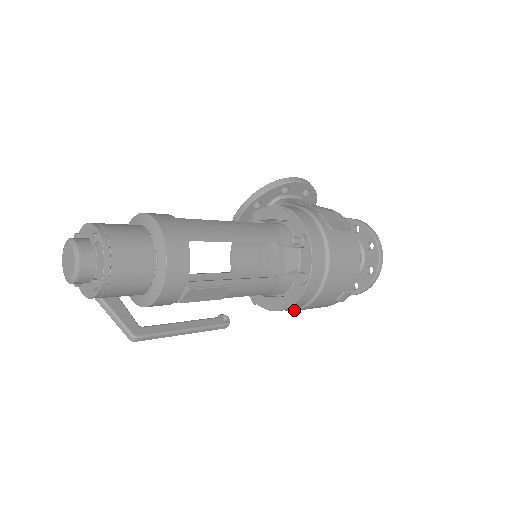
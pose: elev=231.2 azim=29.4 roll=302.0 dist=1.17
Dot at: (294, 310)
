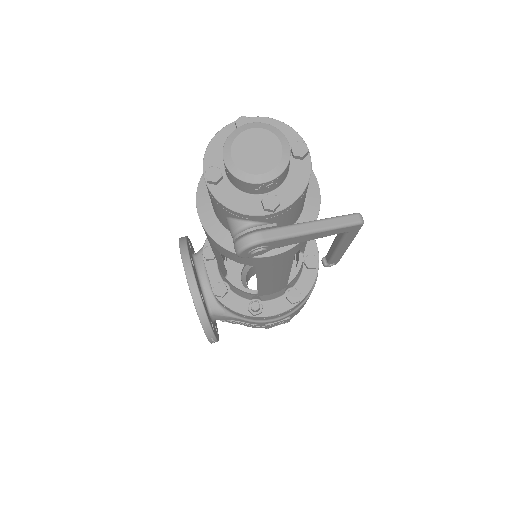
Dot at: (316, 278)
